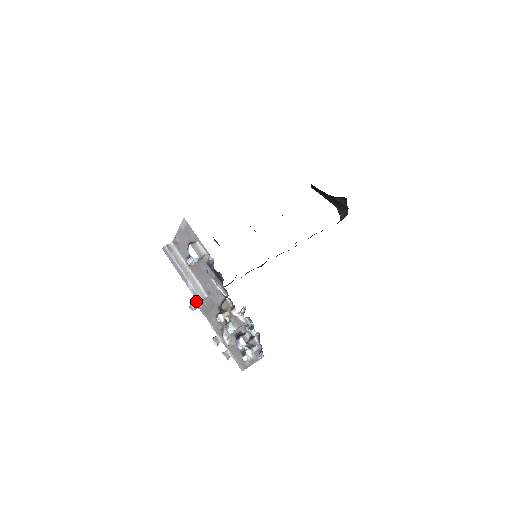
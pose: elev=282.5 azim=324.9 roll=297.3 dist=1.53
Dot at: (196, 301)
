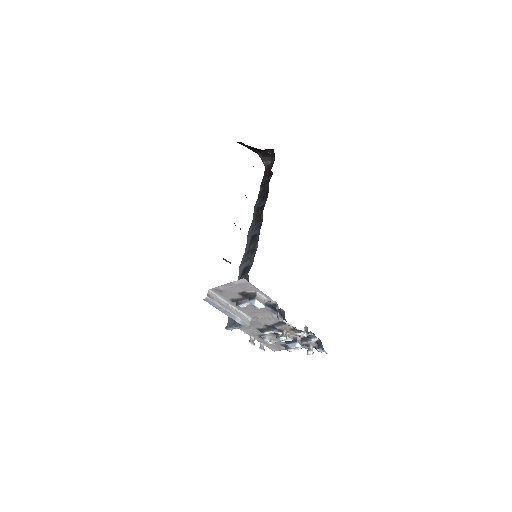
Dot at: (242, 327)
